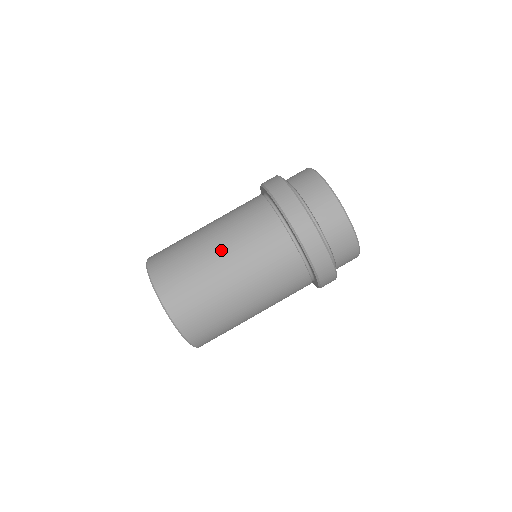
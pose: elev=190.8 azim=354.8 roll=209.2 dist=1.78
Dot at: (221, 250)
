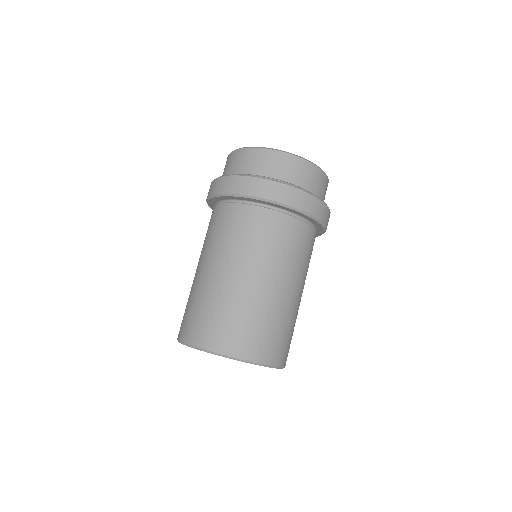
Dot at: (210, 267)
